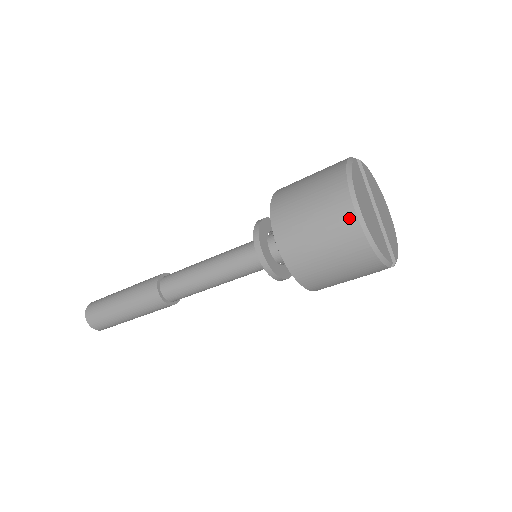
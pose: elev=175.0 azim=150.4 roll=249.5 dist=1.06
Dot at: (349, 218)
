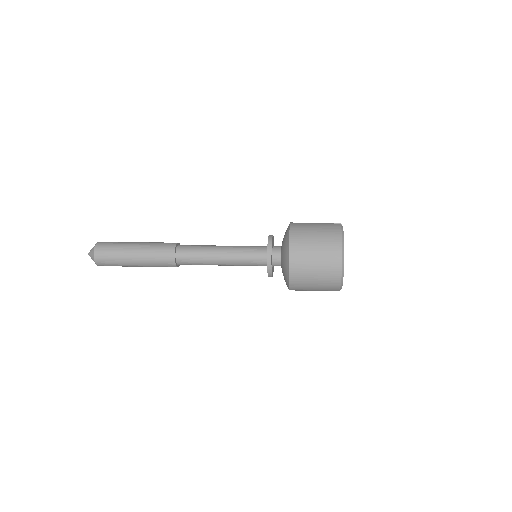
Dot at: (337, 266)
